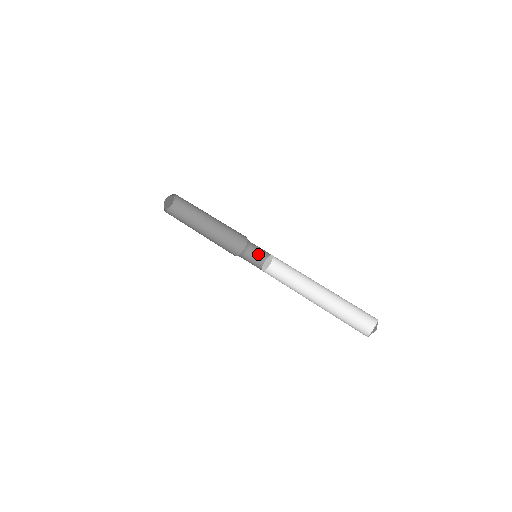
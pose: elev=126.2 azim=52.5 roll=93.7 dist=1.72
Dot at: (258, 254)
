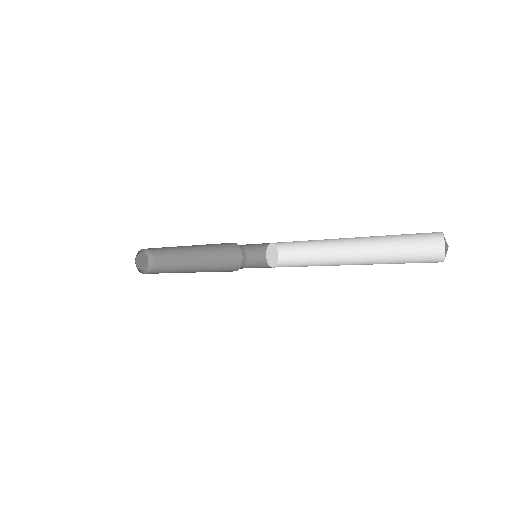
Dot at: (257, 266)
